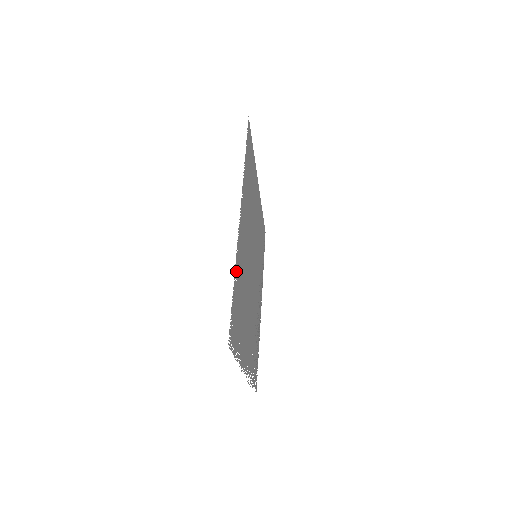
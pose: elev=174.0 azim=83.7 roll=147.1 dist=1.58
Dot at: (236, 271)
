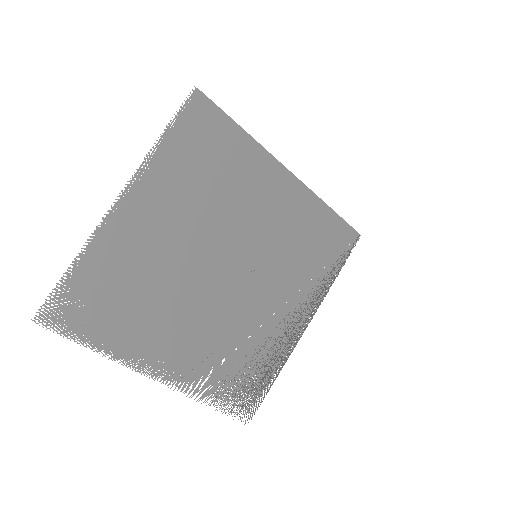
Dot at: (91, 255)
